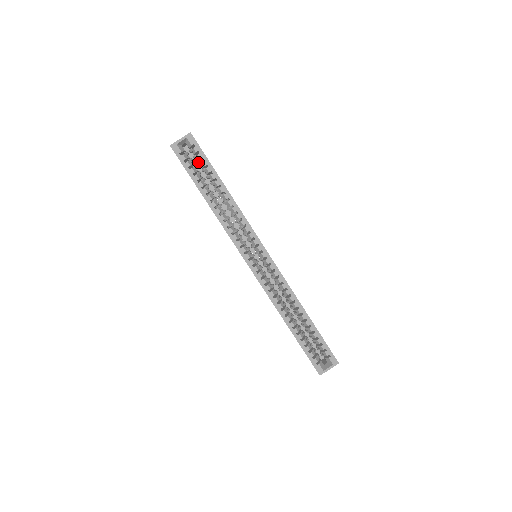
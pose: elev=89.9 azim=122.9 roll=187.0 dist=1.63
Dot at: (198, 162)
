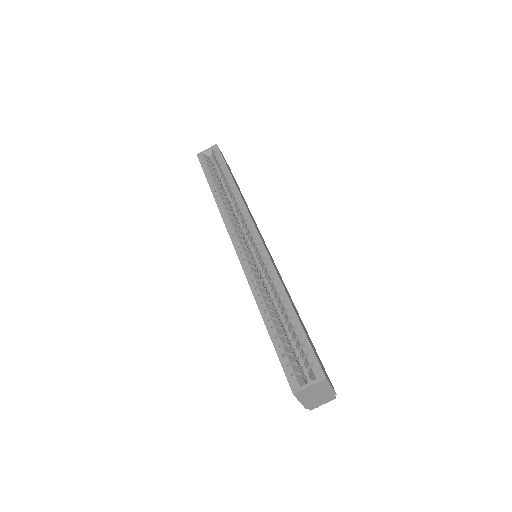
Dot at: occluded
